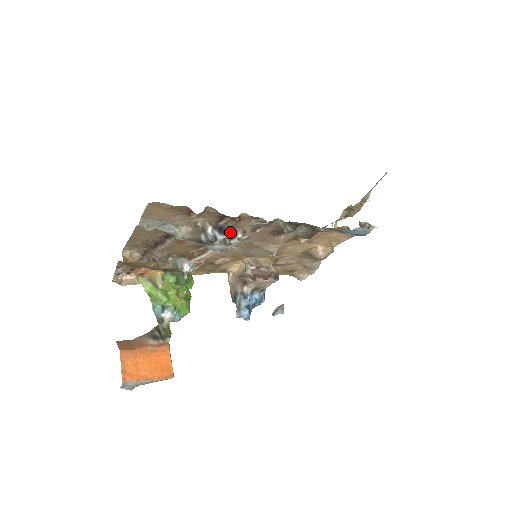
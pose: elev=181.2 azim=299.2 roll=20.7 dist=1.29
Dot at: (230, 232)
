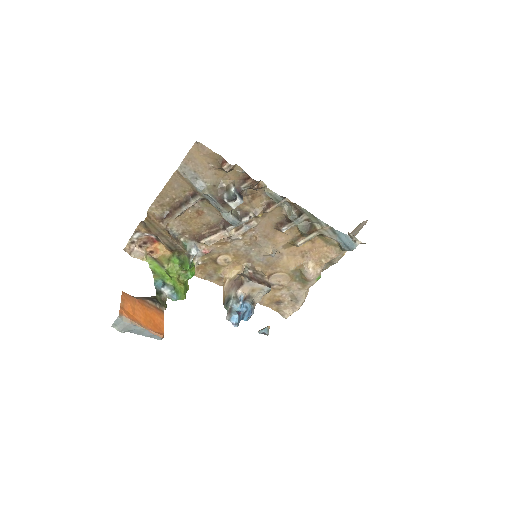
Dot at: (244, 211)
